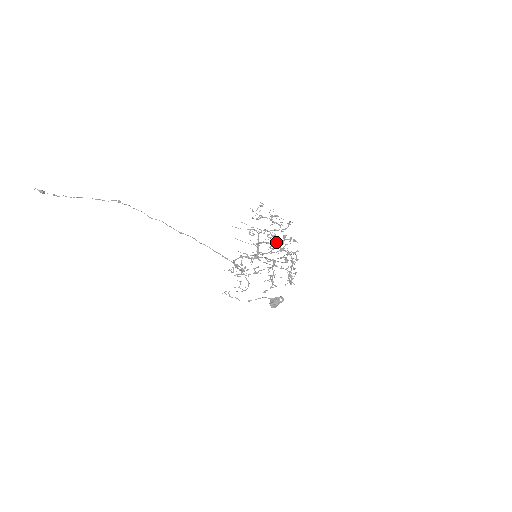
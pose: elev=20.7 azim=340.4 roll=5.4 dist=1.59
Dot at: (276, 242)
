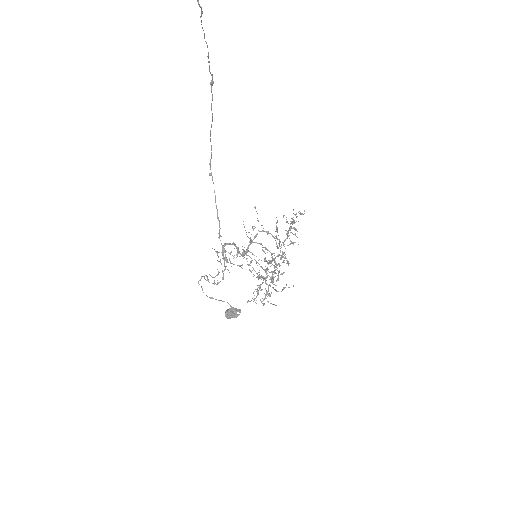
Dot at: occluded
